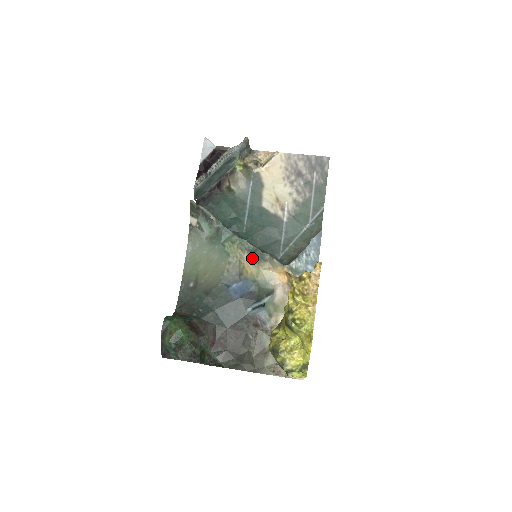
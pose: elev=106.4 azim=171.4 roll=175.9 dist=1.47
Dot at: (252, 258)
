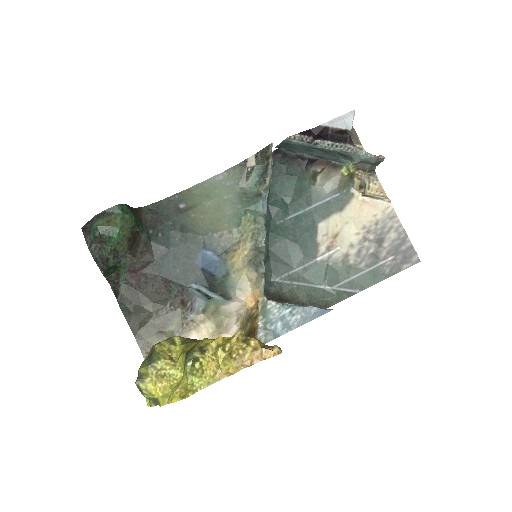
Dot at: (251, 253)
